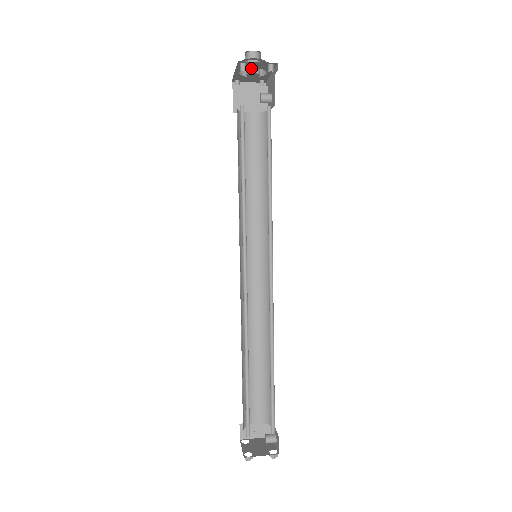
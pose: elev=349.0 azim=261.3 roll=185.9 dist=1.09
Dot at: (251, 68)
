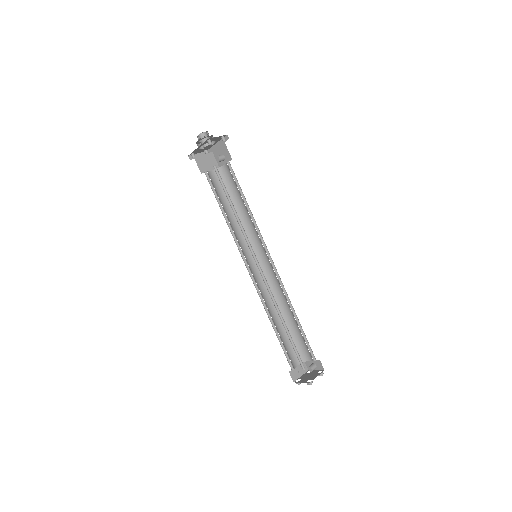
Dot at: occluded
